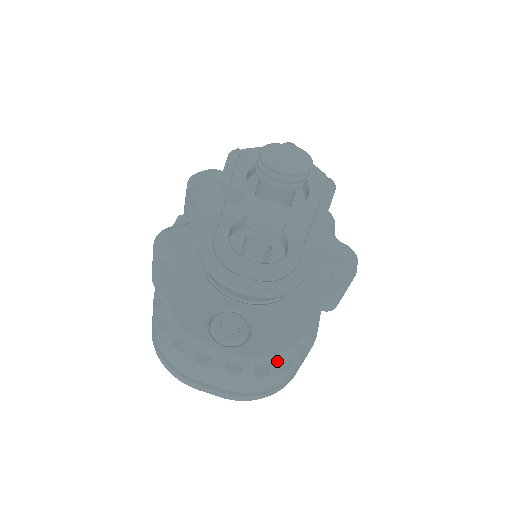
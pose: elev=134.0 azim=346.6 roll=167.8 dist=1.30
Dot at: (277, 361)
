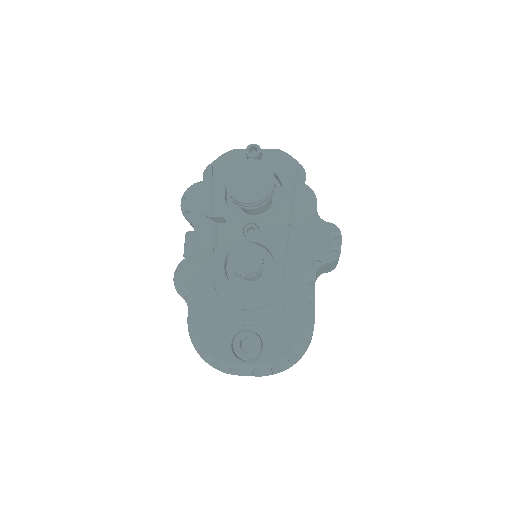
Dot at: (286, 360)
